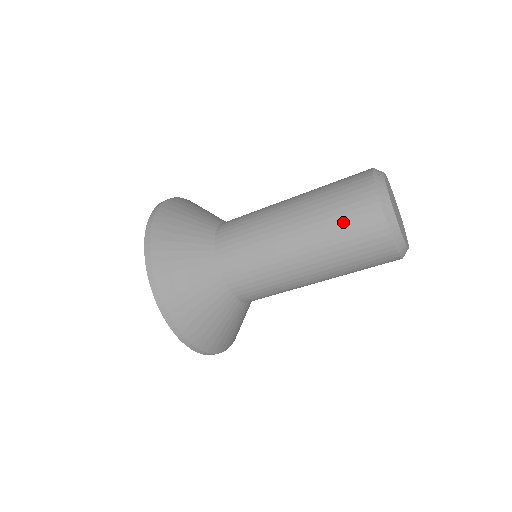
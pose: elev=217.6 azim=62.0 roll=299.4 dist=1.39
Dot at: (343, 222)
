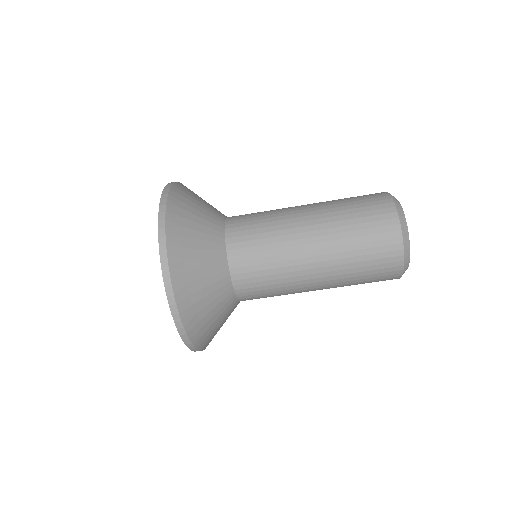
Dot at: (361, 224)
